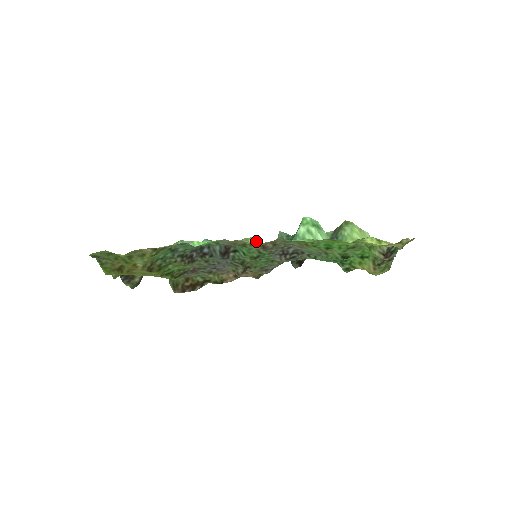
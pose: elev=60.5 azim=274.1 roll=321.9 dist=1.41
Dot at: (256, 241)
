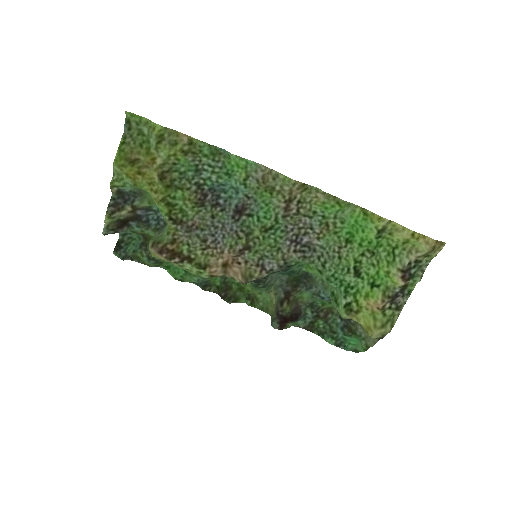
Dot at: occluded
